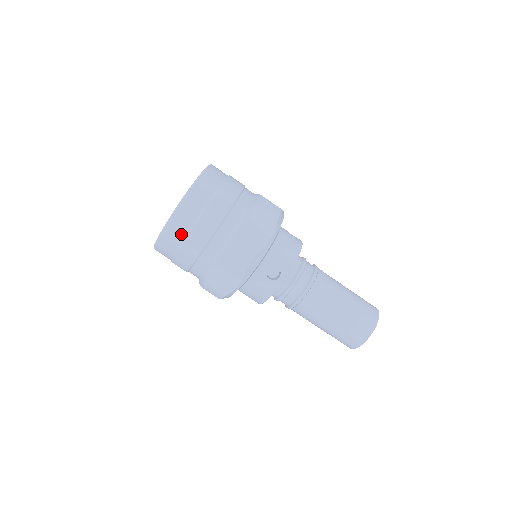
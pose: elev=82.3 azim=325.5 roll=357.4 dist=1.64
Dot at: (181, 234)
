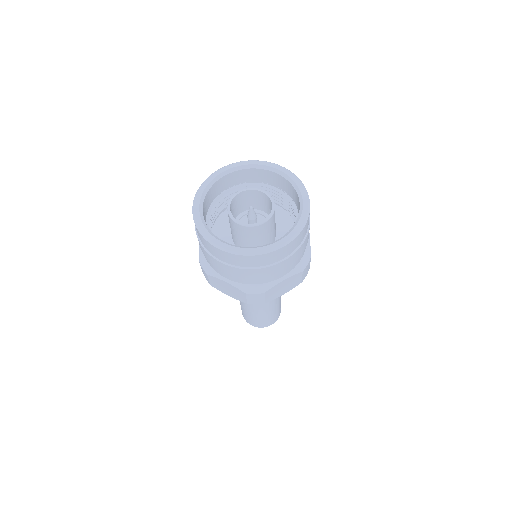
Dot at: (233, 262)
